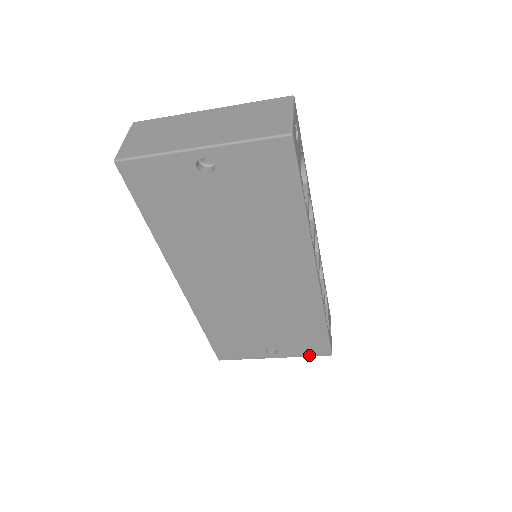
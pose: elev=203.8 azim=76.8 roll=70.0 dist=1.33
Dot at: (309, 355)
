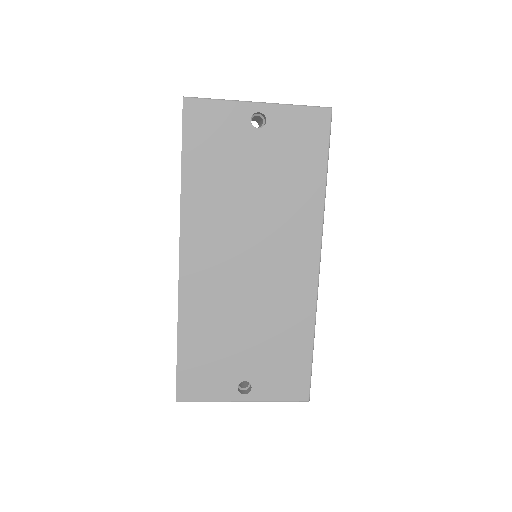
Dot at: (285, 399)
